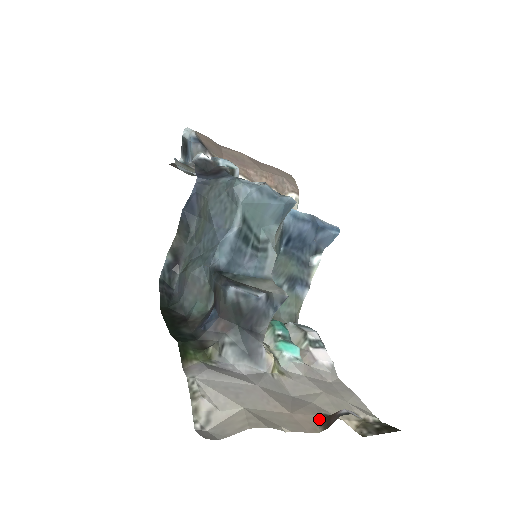
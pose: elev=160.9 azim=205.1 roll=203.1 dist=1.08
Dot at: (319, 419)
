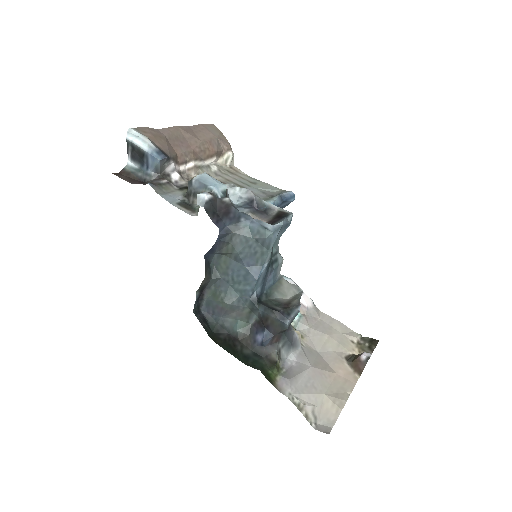
Dot at: (349, 366)
